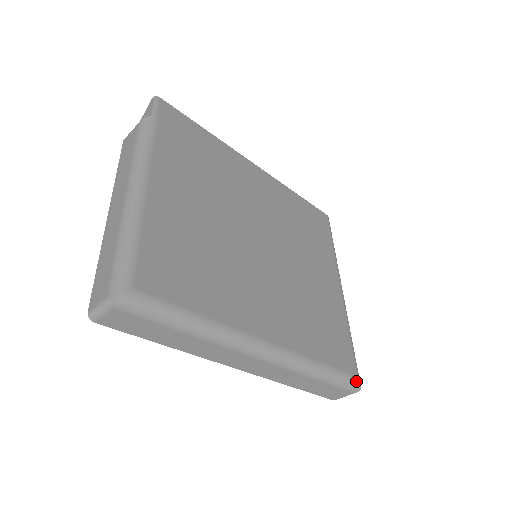
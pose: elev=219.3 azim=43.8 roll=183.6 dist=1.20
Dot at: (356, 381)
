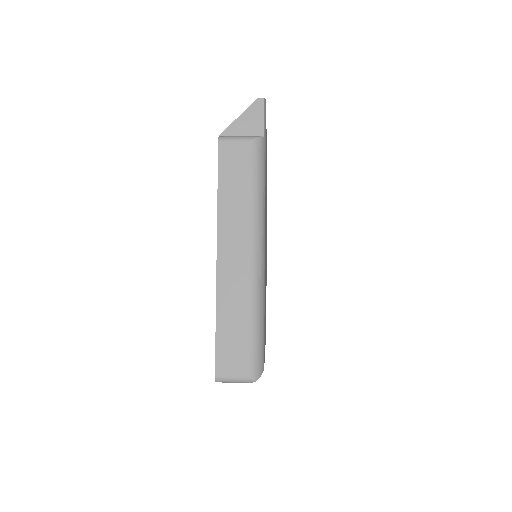
Dot at: occluded
